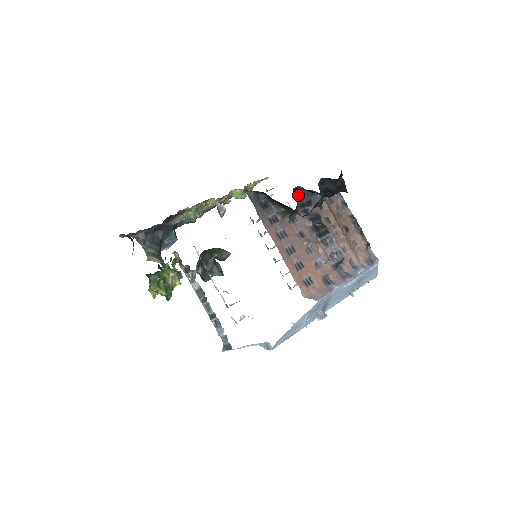
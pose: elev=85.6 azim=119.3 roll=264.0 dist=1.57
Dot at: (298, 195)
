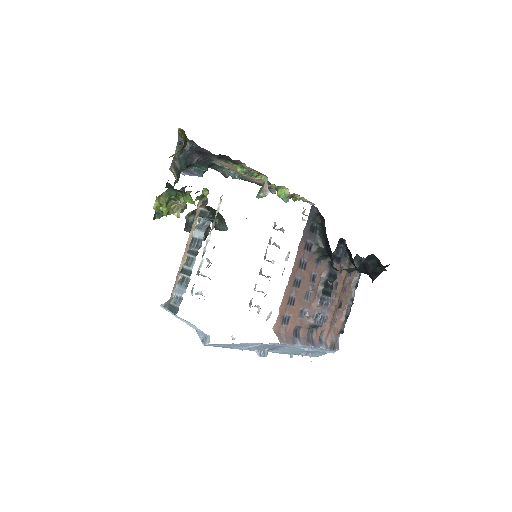
Dot at: (339, 246)
